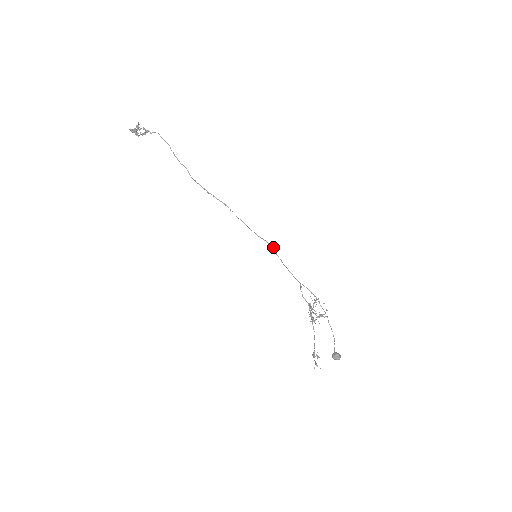
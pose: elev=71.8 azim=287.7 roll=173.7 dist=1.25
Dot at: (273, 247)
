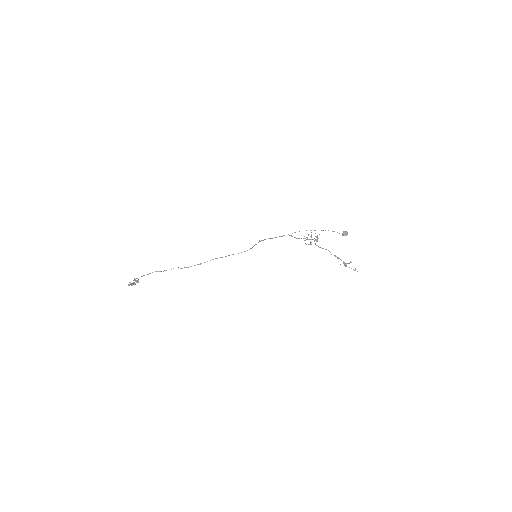
Dot at: occluded
